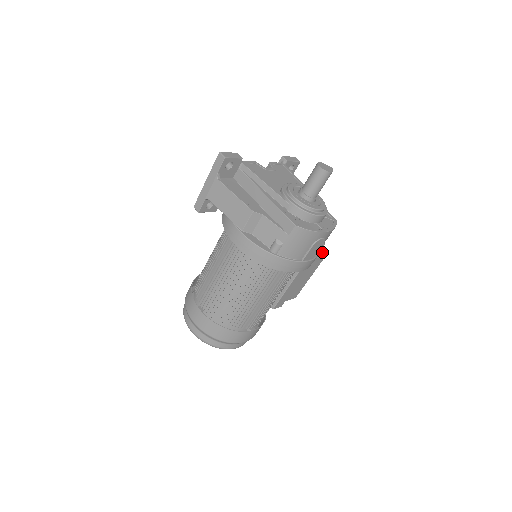
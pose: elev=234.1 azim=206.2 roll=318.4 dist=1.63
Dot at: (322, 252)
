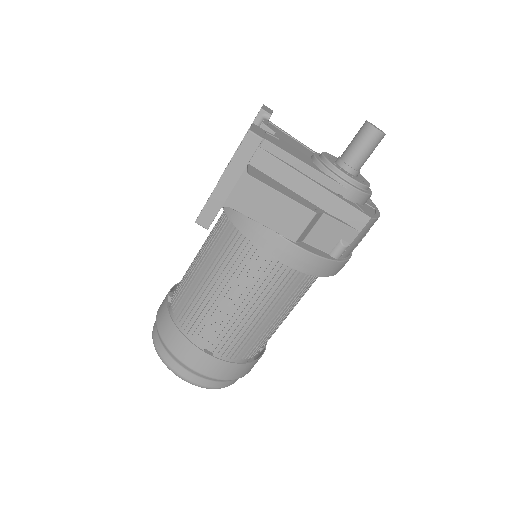
Dot at: occluded
